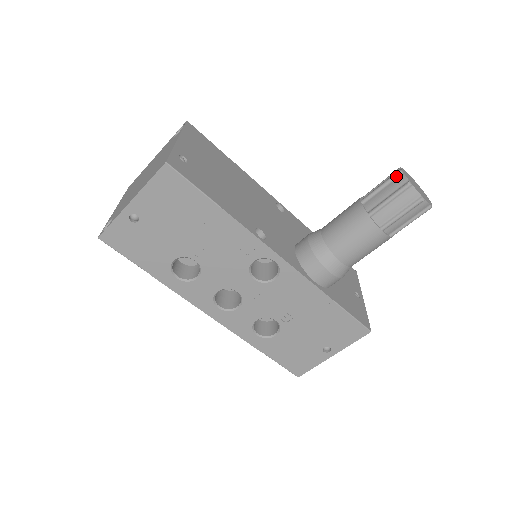
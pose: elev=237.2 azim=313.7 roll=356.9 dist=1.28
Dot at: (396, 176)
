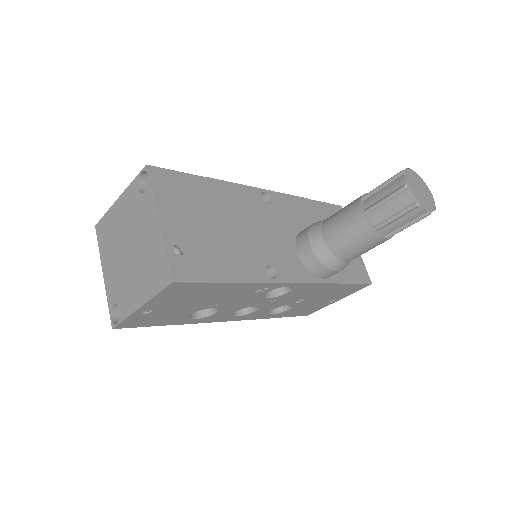
Dot at: (401, 192)
